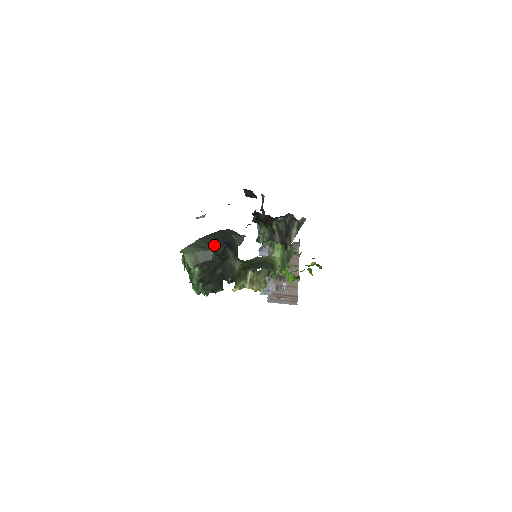
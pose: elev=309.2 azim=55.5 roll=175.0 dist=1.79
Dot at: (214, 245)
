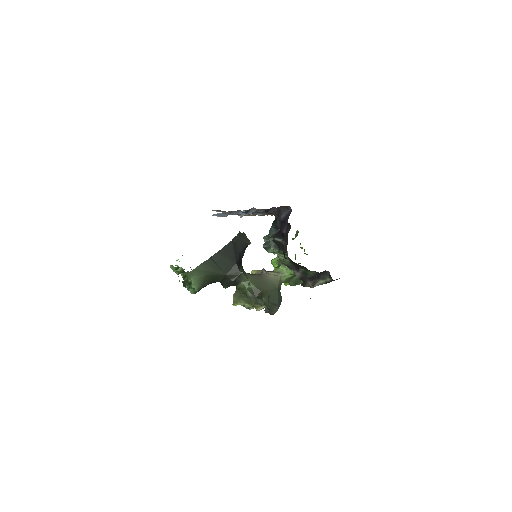
Dot at: (226, 268)
